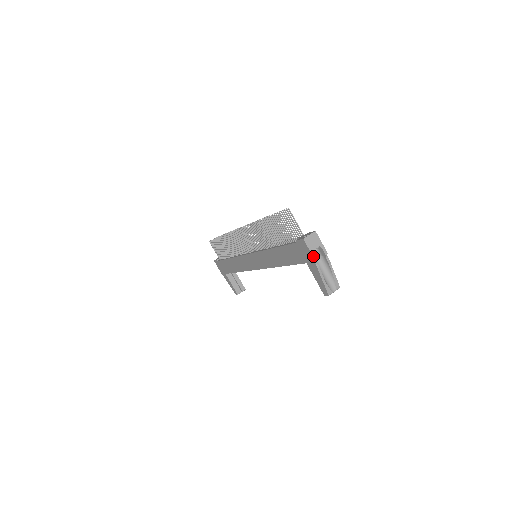
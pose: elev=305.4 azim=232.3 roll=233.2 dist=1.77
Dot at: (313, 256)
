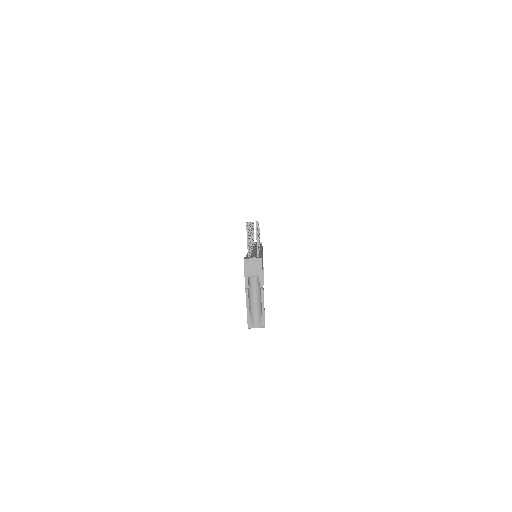
Dot at: (245, 281)
